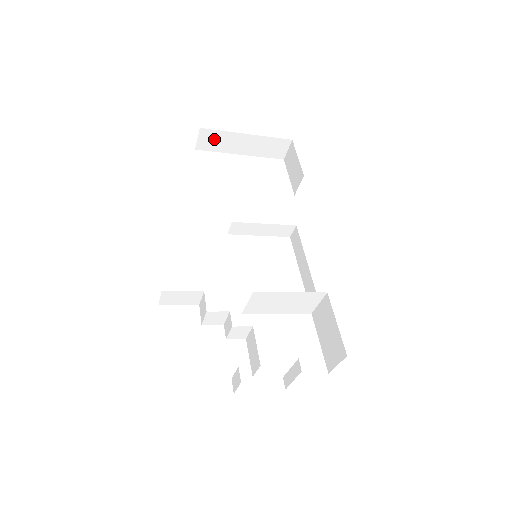
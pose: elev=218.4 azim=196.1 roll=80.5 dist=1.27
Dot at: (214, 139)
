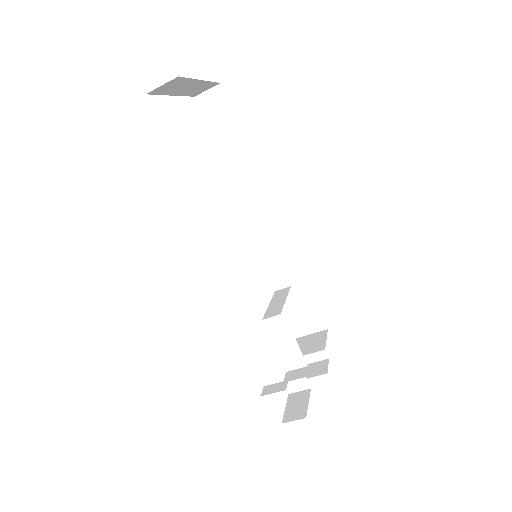
Dot at: (173, 84)
